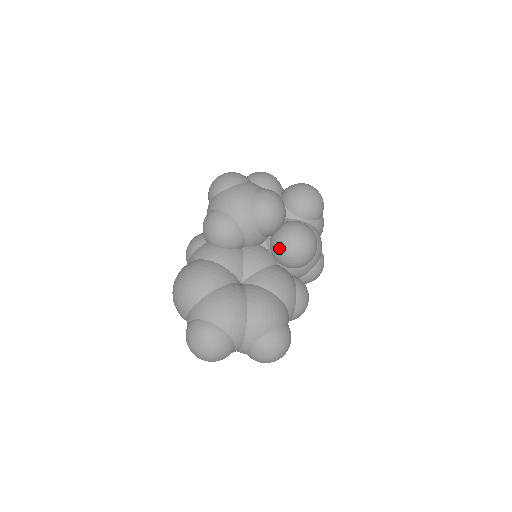
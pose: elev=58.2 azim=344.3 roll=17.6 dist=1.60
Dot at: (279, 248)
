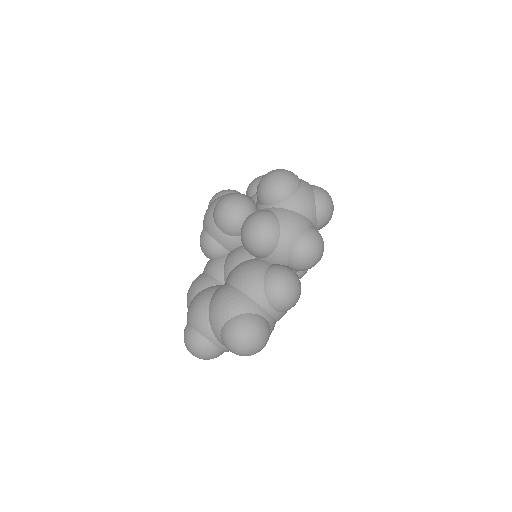
Dot at: (242, 243)
